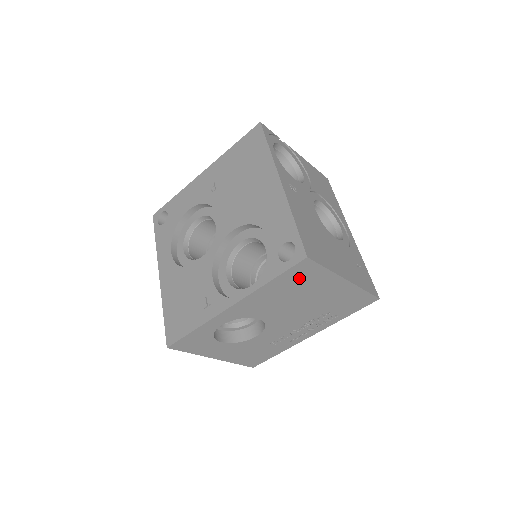
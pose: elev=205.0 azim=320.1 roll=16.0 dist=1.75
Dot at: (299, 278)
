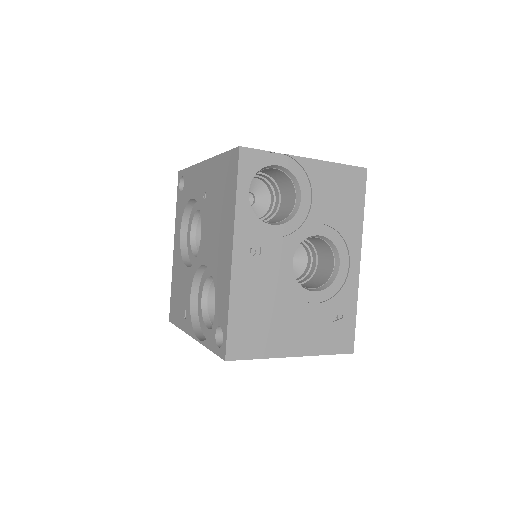
Dot at: occluded
